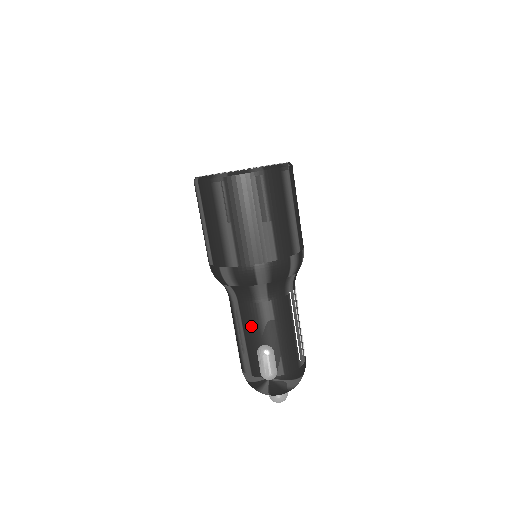
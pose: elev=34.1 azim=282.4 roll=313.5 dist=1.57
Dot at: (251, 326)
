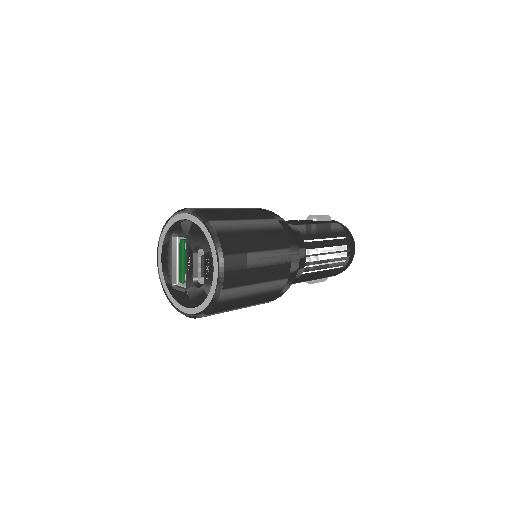
Dot at: occluded
